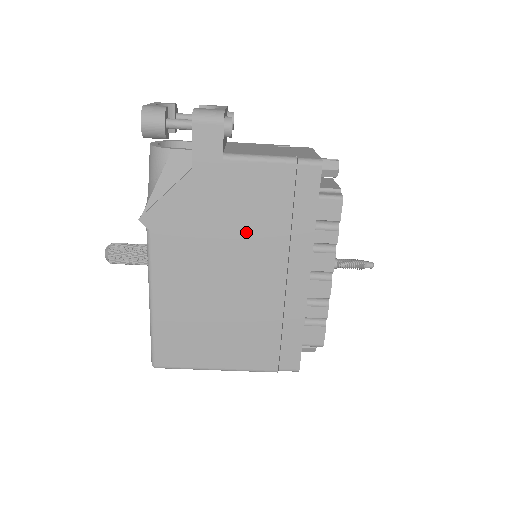
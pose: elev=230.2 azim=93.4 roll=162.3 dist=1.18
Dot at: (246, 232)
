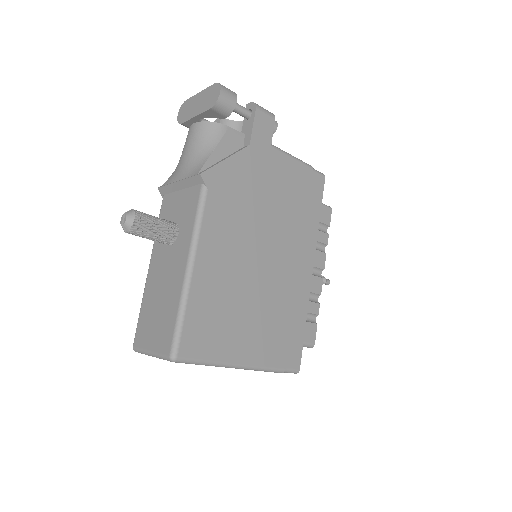
Dot at: (278, 214)
